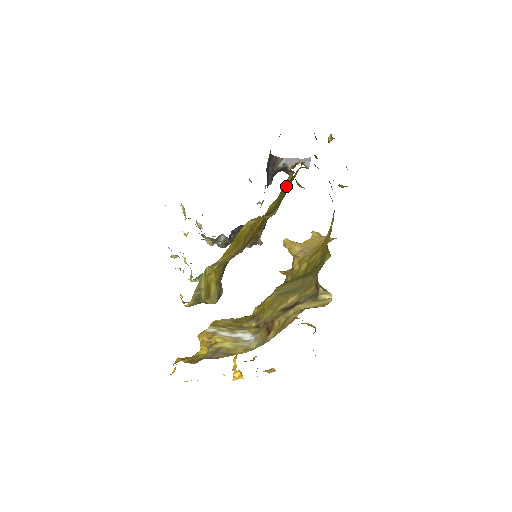
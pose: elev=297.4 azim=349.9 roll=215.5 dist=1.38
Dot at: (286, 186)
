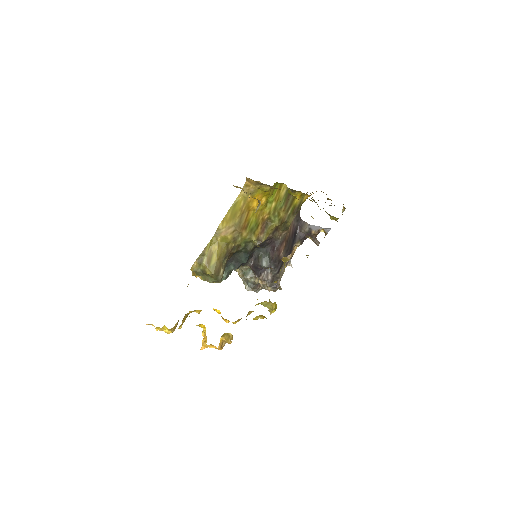
Dot at: (283, 196)
